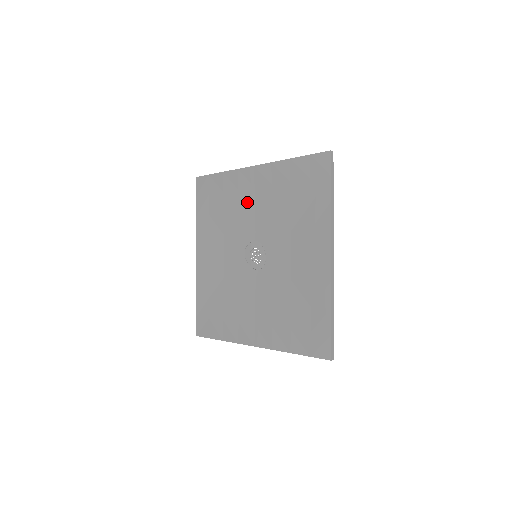
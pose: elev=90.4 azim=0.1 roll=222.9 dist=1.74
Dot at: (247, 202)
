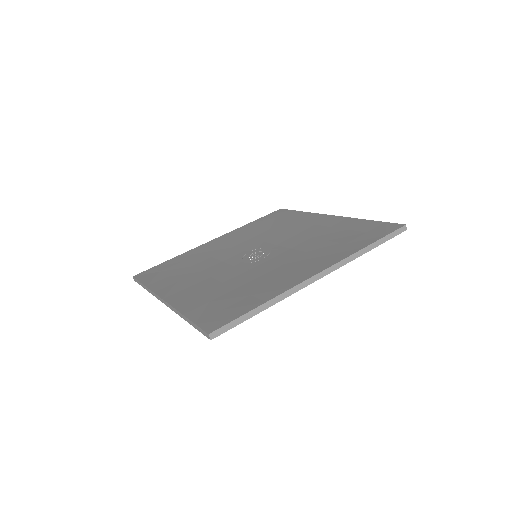
Dot at: (297, 229)
